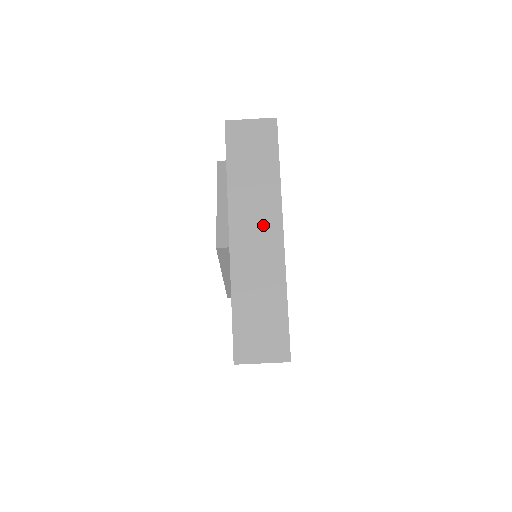
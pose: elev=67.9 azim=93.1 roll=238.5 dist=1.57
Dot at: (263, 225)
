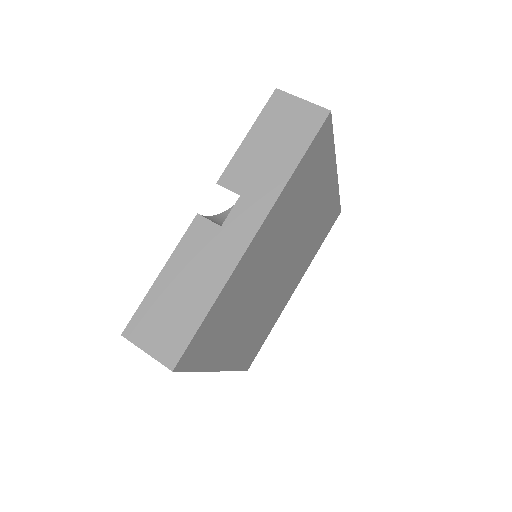
Dot at: occluded
